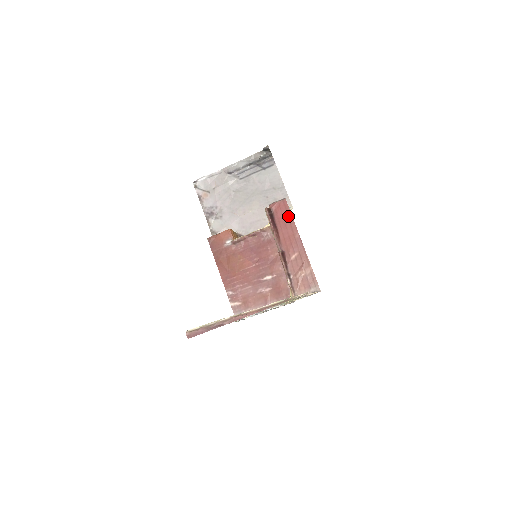
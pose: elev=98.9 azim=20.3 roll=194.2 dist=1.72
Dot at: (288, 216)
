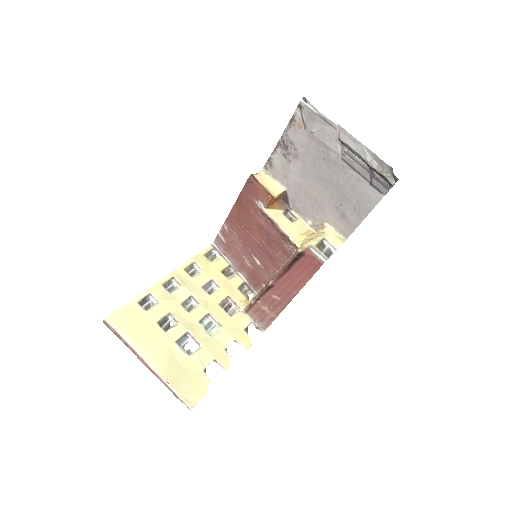
Dot at: (308, 275)
